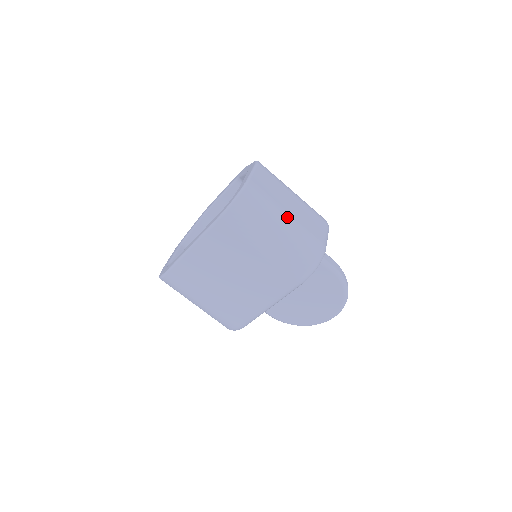
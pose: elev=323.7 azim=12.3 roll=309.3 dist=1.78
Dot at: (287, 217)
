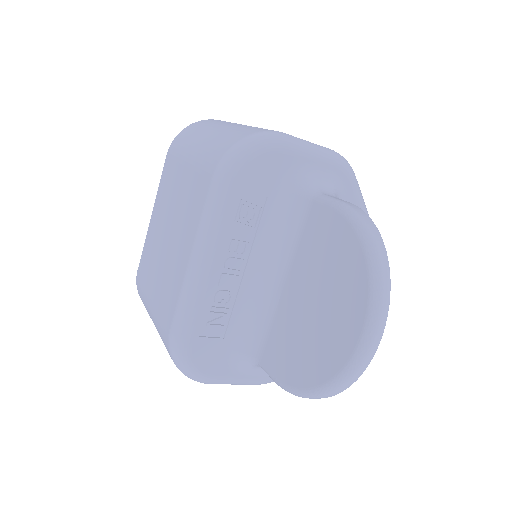
Dot at: occluded
